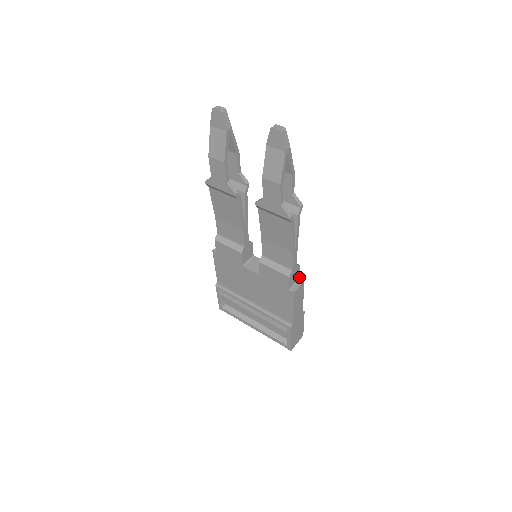
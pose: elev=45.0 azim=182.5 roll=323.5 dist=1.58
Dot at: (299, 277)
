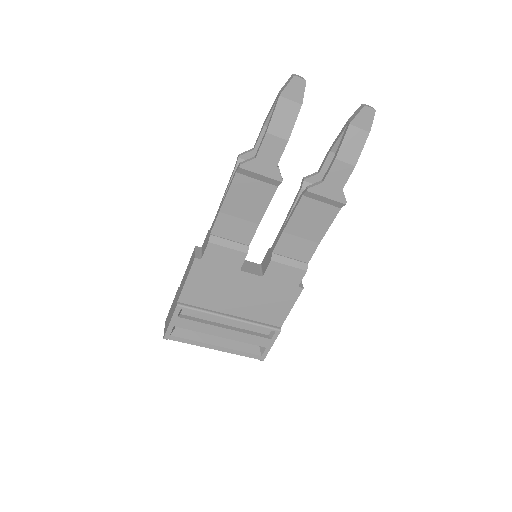
Dot at: occluded
